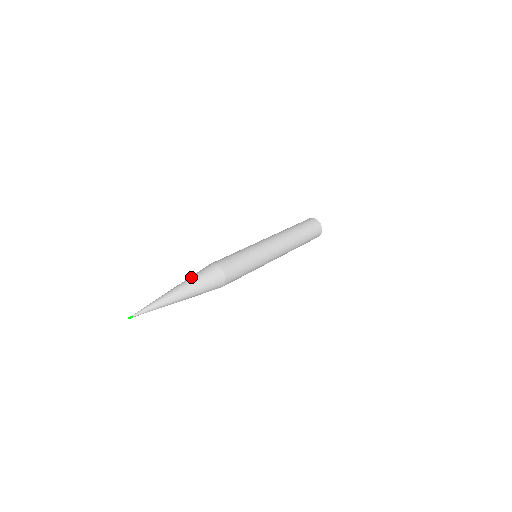
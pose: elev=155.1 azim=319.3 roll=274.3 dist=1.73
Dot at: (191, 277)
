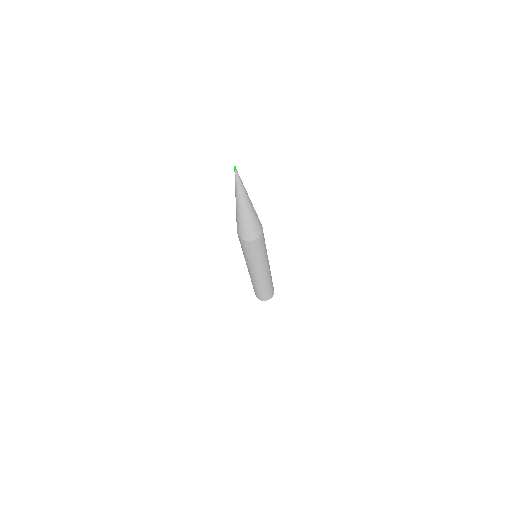
Dot at: occluded
